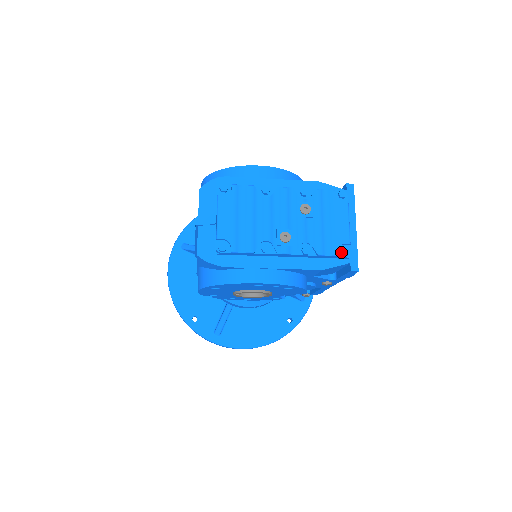
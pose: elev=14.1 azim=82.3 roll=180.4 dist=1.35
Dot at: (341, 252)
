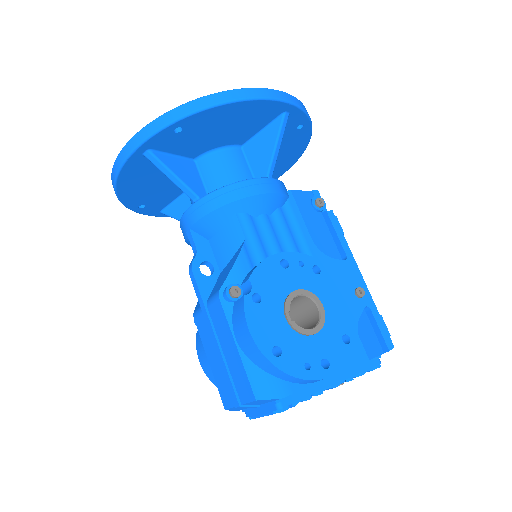
Dot at: occluded
